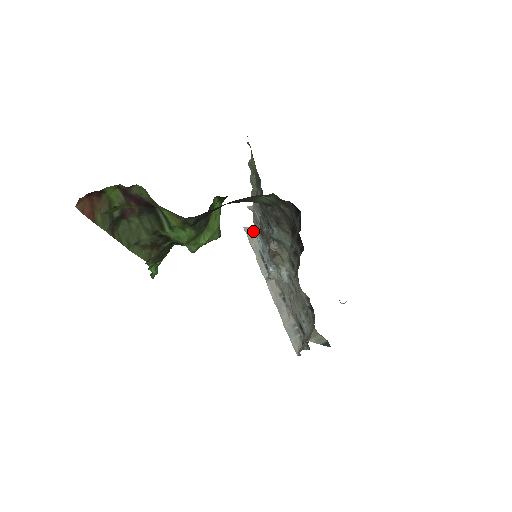
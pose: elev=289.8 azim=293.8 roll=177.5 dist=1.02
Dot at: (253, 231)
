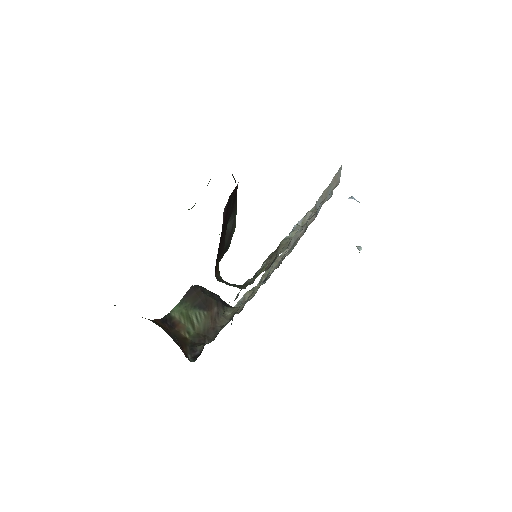
Dot at: (338, 181)
